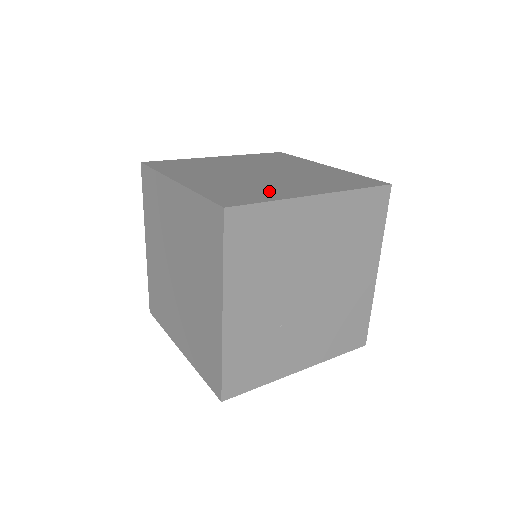
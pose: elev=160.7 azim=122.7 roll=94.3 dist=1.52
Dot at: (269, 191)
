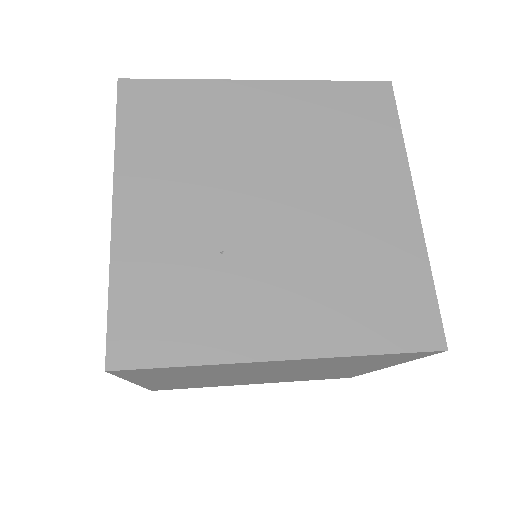
Dot at: occluded
